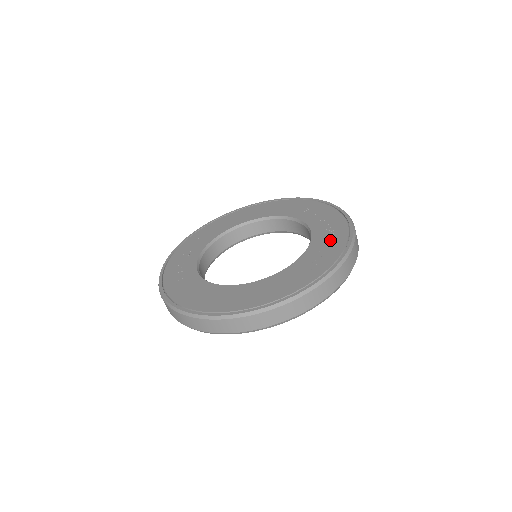
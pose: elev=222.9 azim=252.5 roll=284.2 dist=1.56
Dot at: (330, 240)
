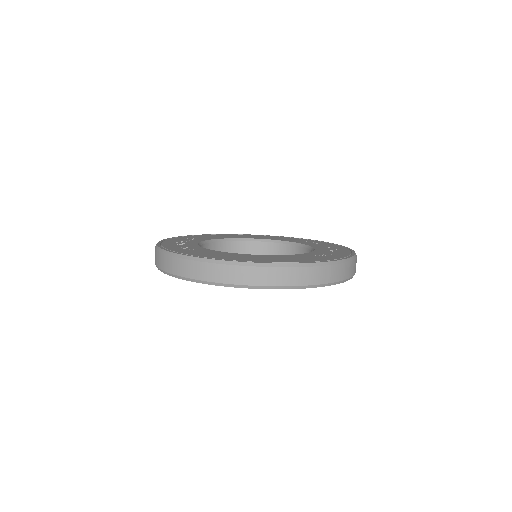
Dot at: (334, 250)
